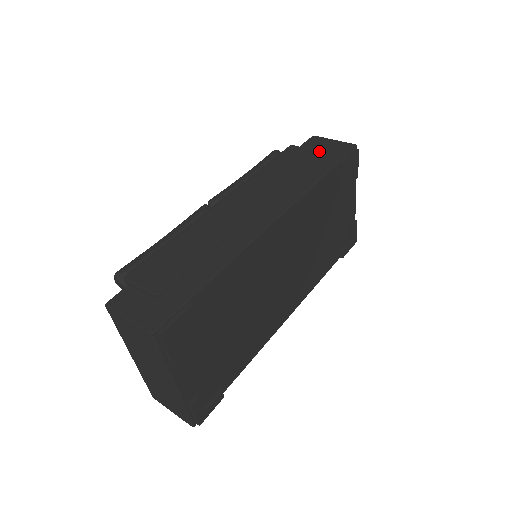
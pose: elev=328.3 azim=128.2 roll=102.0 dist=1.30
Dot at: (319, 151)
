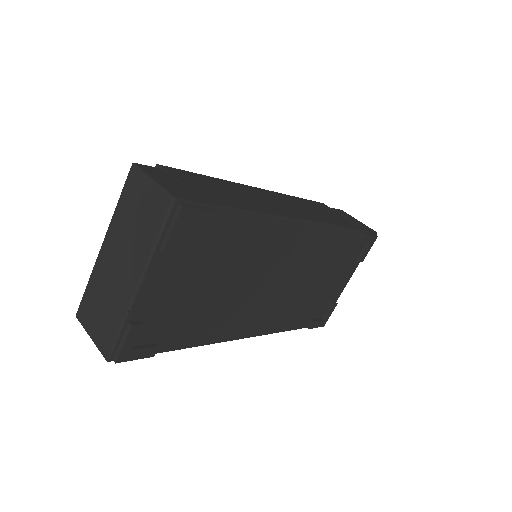
Dot at: (346, 218)
